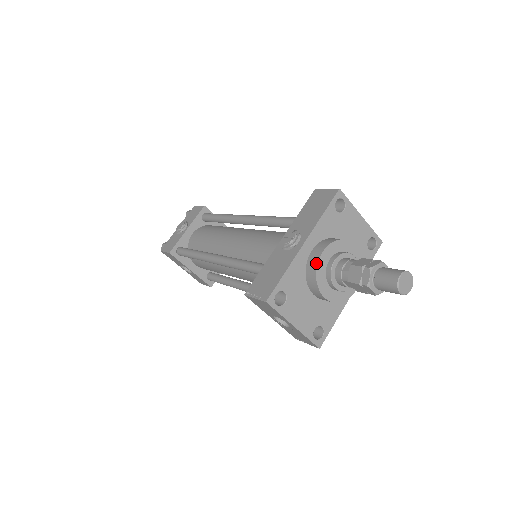
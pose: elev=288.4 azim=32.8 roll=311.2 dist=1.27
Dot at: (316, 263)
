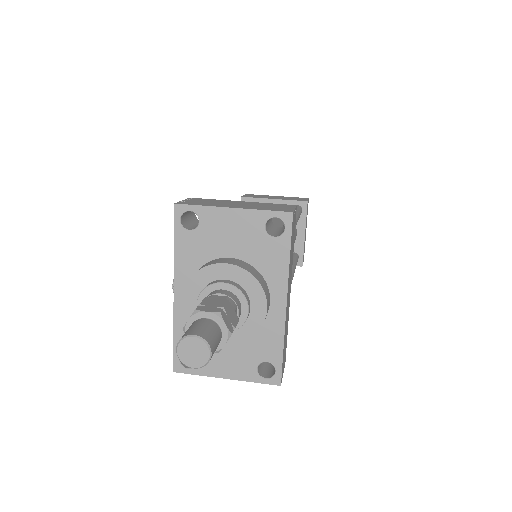
Dot at: (186, 315)
